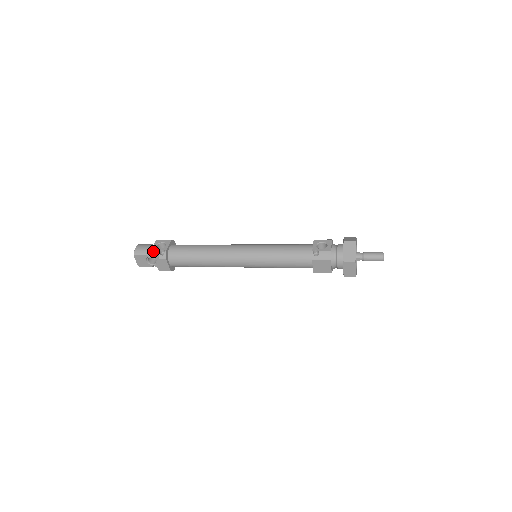
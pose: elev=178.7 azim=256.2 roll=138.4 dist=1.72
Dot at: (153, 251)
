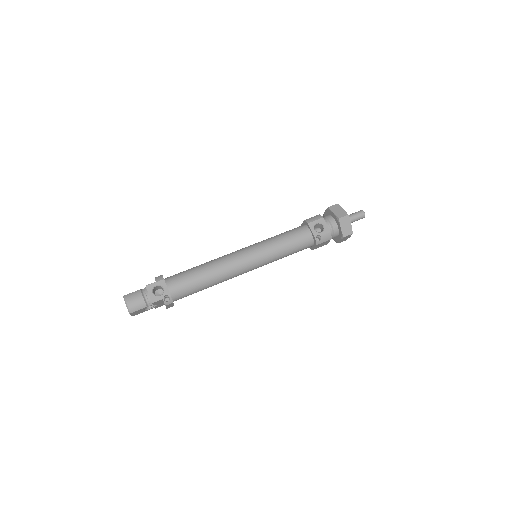
Dot at: (155, 302)
